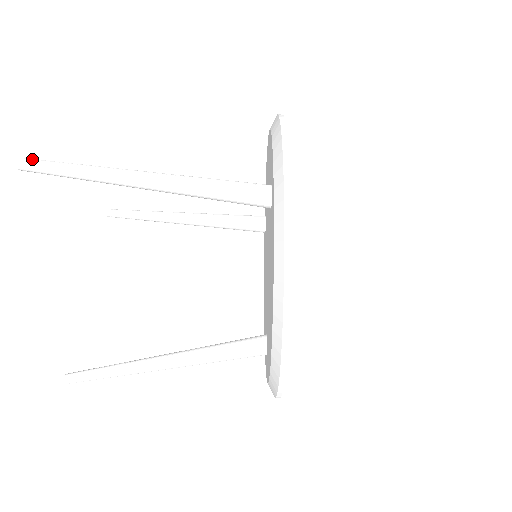
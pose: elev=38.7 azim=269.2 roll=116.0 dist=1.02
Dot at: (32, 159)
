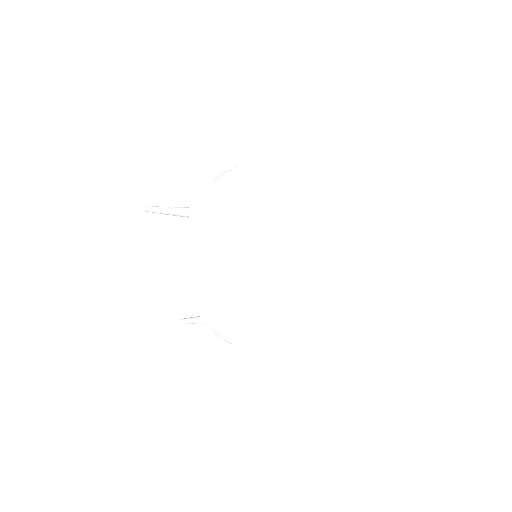
Dot at: (149, 206)
